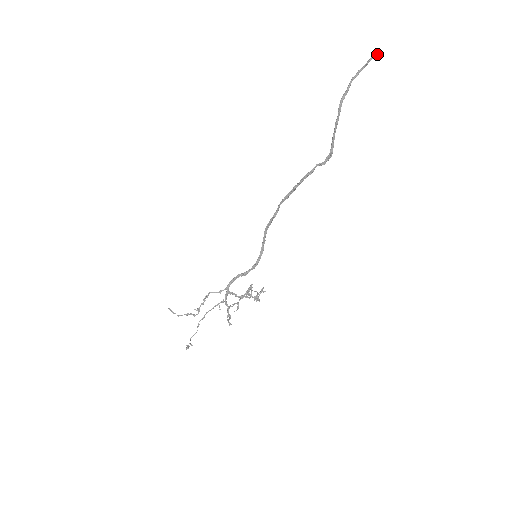
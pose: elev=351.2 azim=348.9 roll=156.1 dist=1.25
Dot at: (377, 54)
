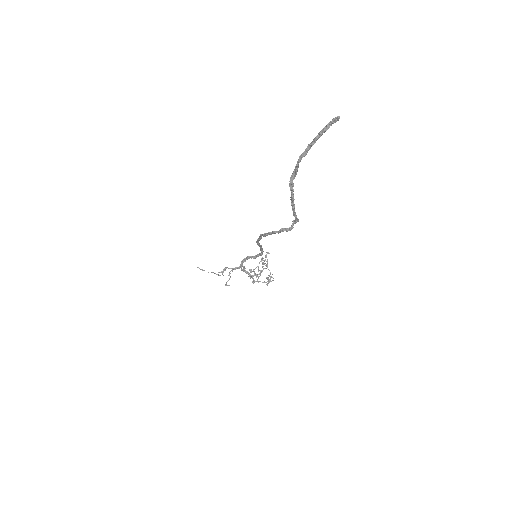
Dot at: (333, 122)
